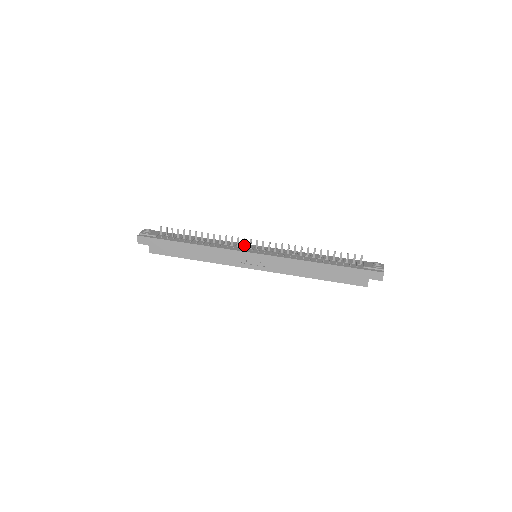
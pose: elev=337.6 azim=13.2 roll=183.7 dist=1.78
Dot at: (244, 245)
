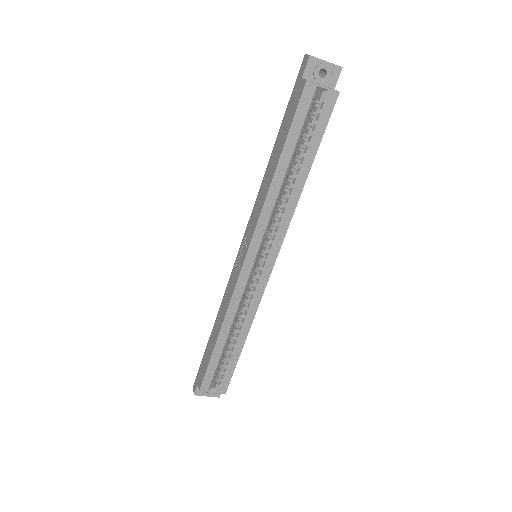
Dot at: occluded
